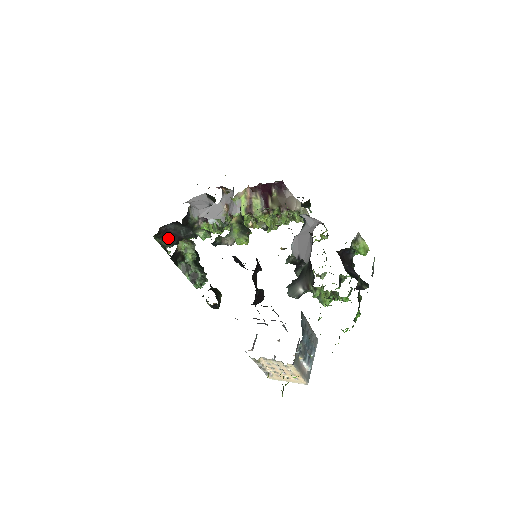
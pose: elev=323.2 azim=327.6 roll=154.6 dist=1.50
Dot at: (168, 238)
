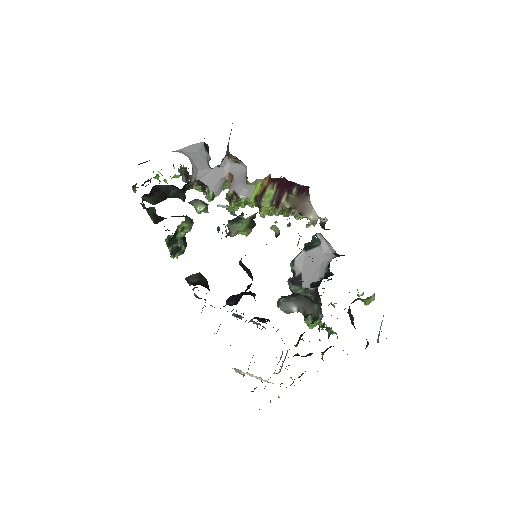
Dot at: (156, 197)
